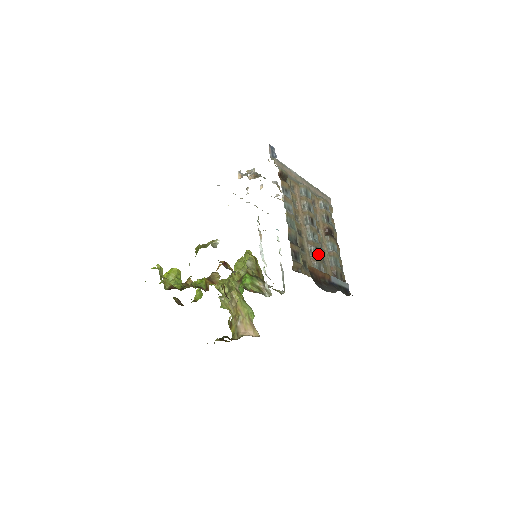
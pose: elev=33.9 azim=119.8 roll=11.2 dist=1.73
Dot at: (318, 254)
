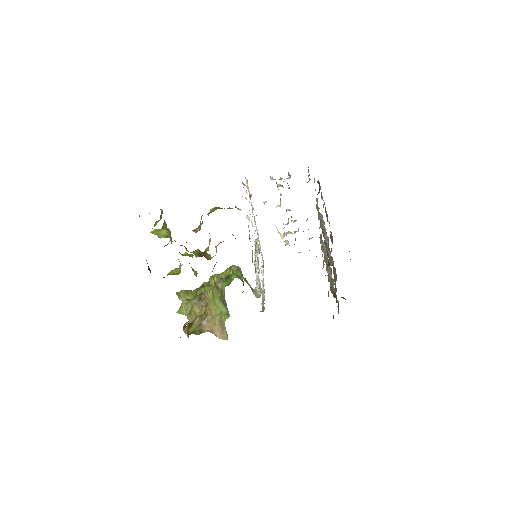
Dot at: occluded
